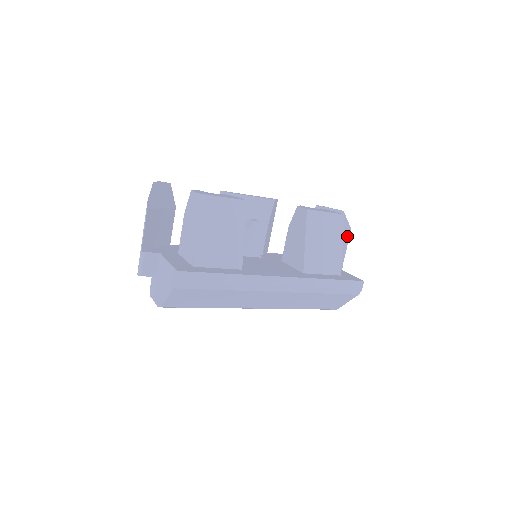
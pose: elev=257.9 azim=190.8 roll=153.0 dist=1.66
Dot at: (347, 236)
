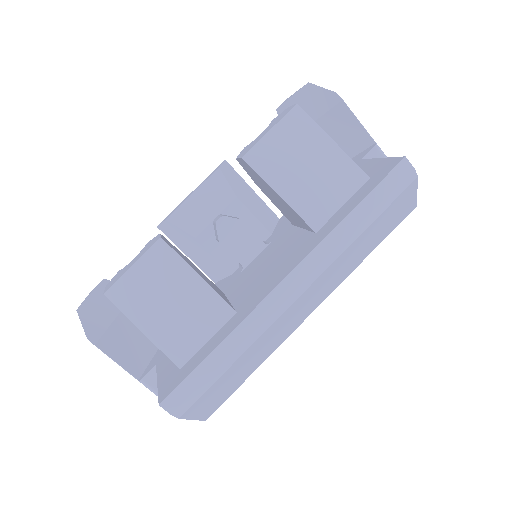
Dot at: (342, 107)
